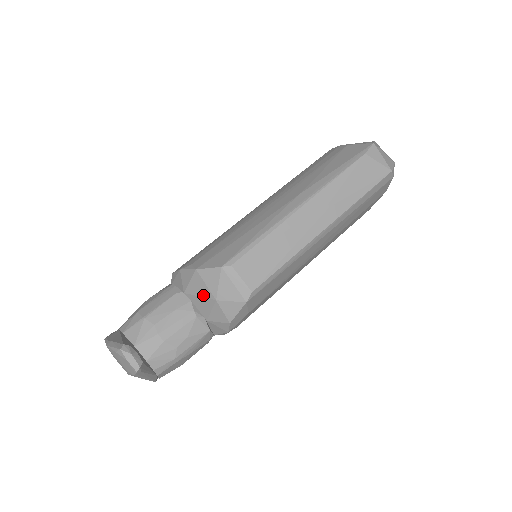
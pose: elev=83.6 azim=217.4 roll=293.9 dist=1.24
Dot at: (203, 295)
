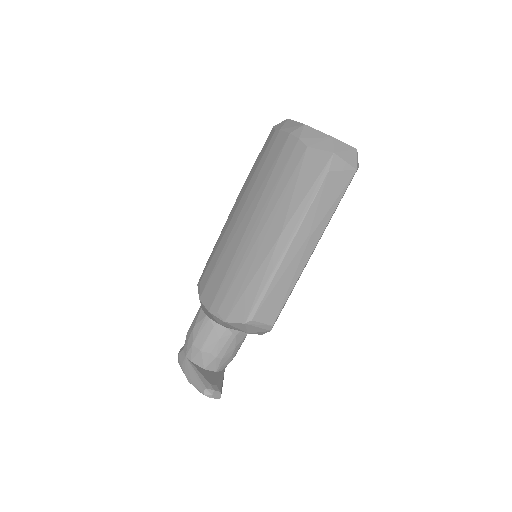
Dot at: occluded
